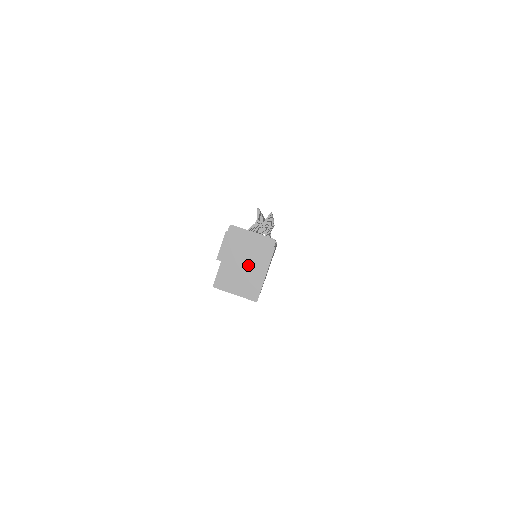
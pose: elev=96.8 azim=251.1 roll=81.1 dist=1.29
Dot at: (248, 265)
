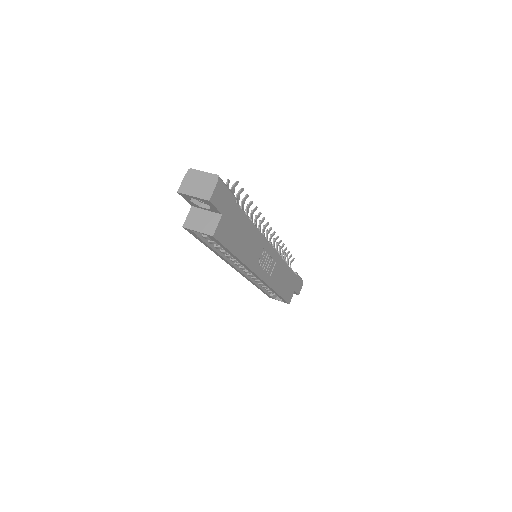
Dot at: (198, 194)
